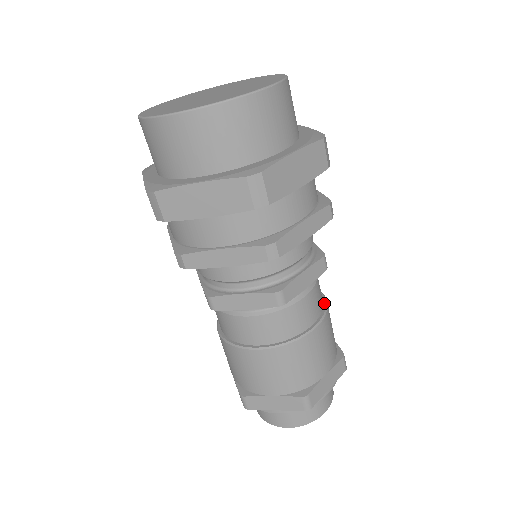
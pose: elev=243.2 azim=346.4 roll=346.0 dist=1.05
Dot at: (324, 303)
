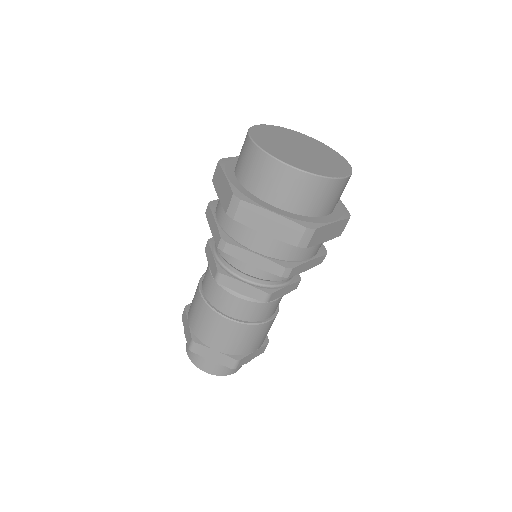
Dot at: (256, 322)
